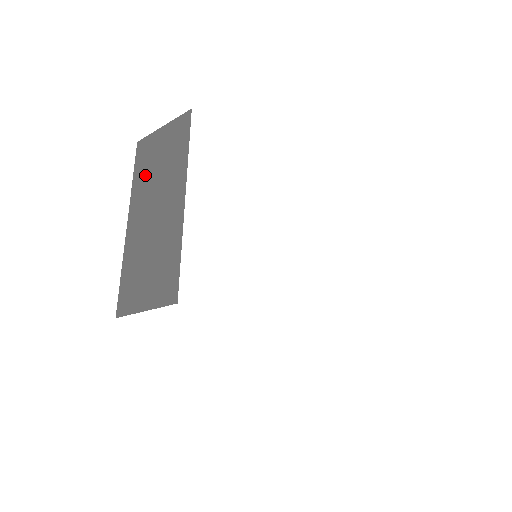
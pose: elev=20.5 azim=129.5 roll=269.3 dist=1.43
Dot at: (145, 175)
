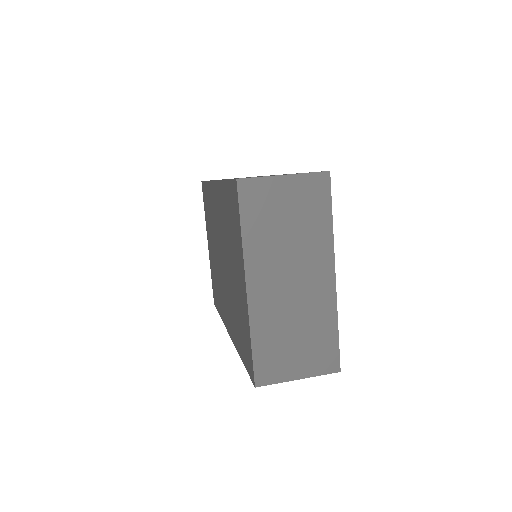
Dot at: (266, 233)
